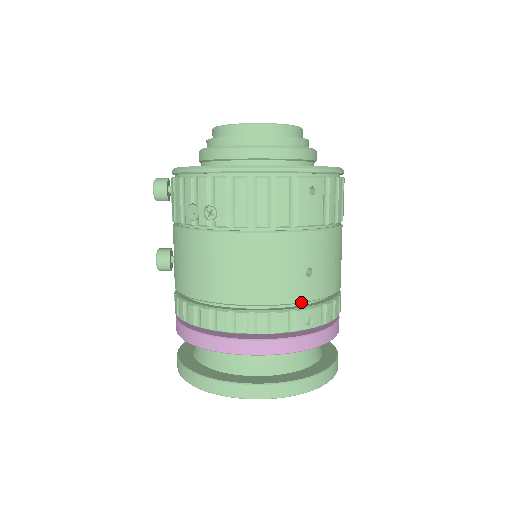
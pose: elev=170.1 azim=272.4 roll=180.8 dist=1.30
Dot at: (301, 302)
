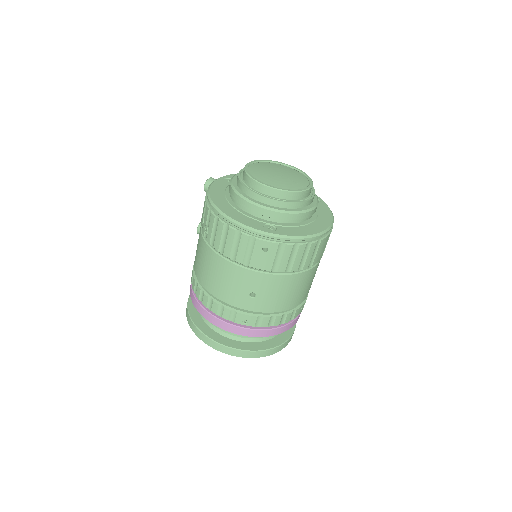
Dot at: occluded
